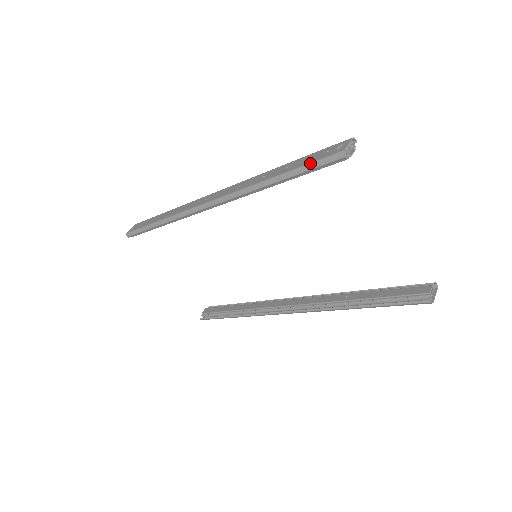
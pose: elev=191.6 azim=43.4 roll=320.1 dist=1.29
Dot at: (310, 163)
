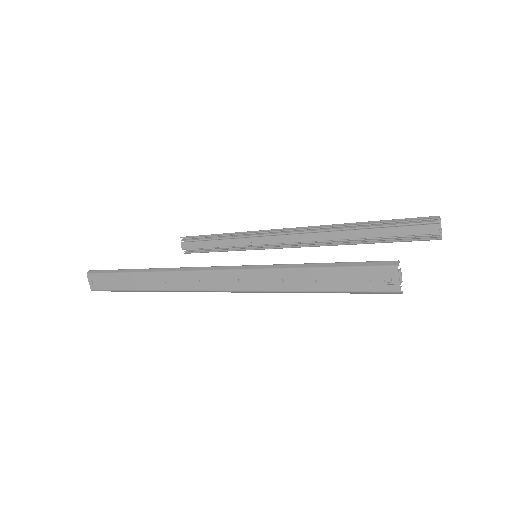
Dot at: (356, 292)
